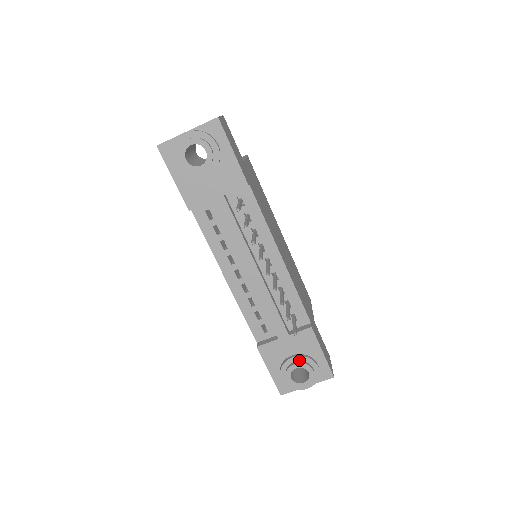
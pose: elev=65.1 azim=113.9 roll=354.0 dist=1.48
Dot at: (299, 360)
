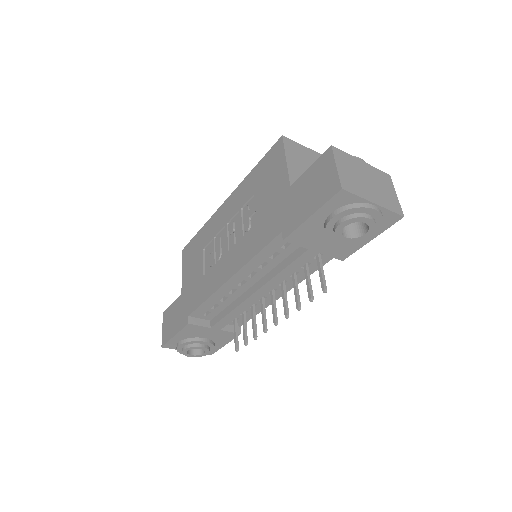
Dot at: (207, 344)
